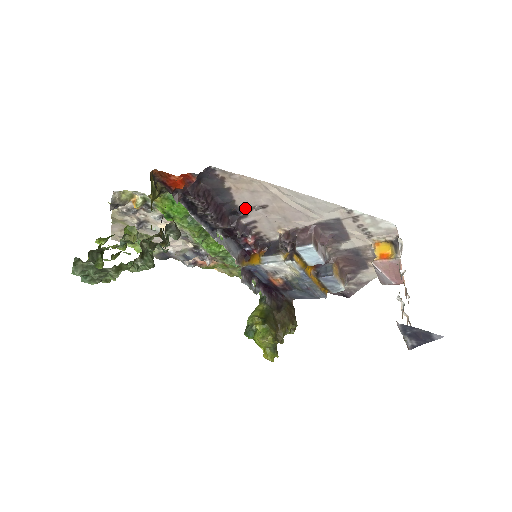
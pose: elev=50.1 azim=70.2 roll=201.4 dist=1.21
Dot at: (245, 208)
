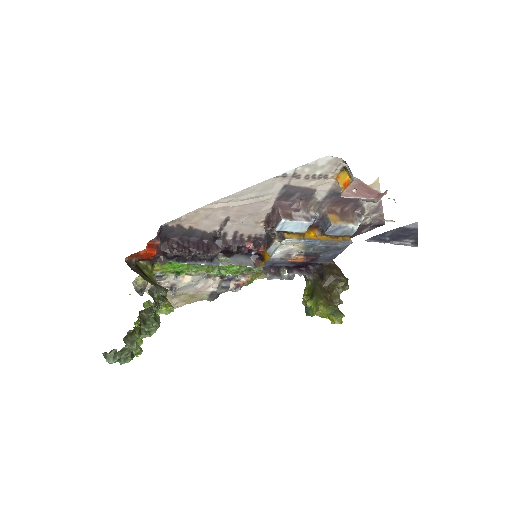
Dot at: (217, 230)
